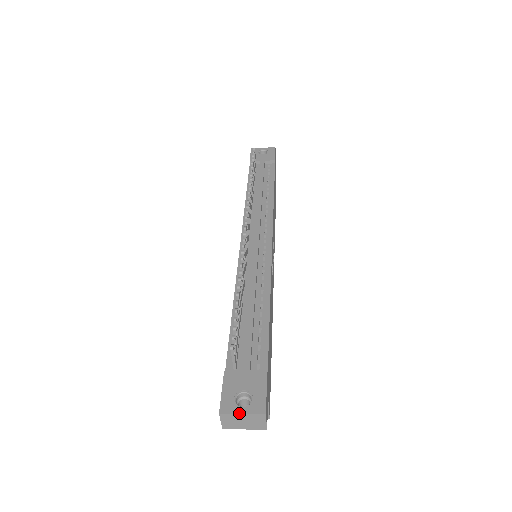
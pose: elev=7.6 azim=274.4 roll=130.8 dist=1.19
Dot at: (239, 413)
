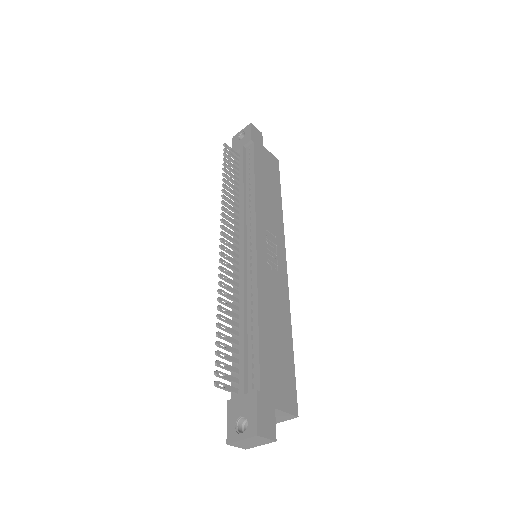
Dot at: (239, 440)
